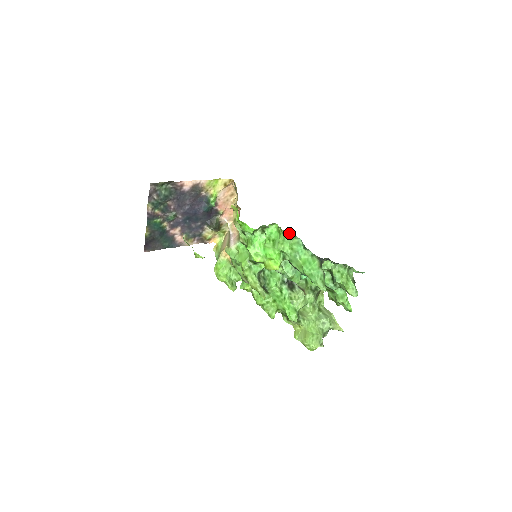
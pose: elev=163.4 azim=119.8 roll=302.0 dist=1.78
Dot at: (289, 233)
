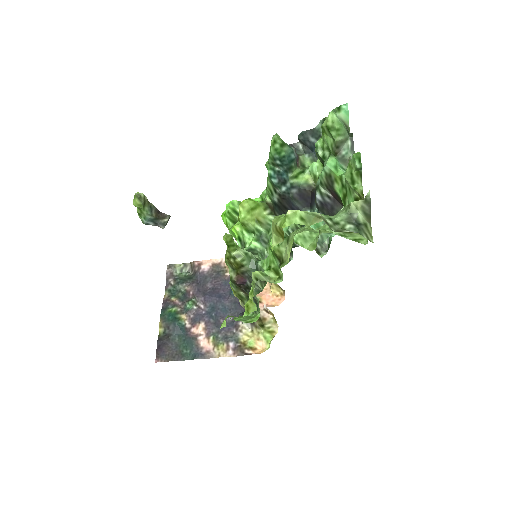
Dot at: occluded
